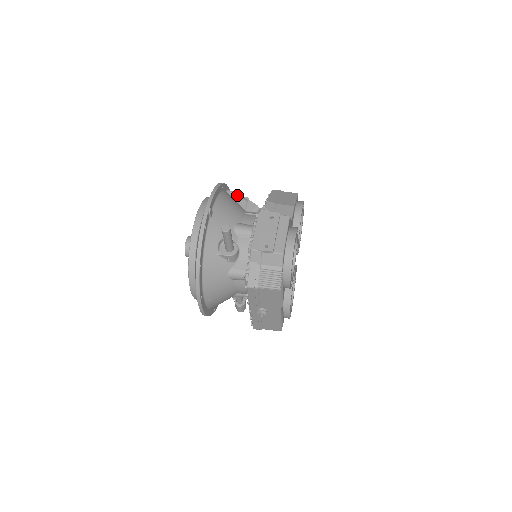
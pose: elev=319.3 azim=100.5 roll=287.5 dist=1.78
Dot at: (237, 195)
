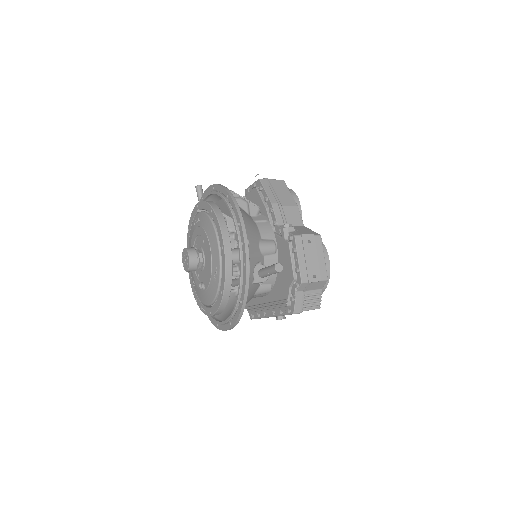
Dot at: (235, 196)
